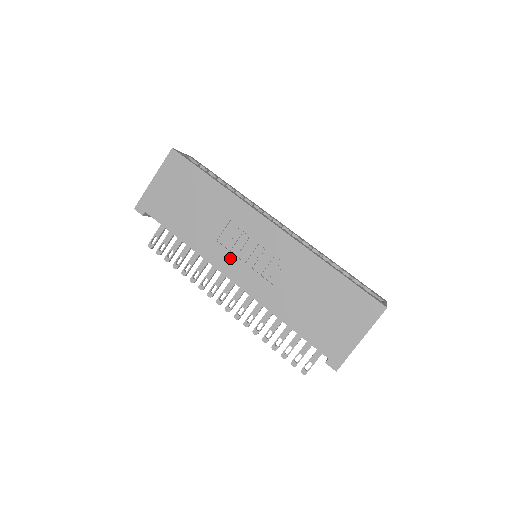
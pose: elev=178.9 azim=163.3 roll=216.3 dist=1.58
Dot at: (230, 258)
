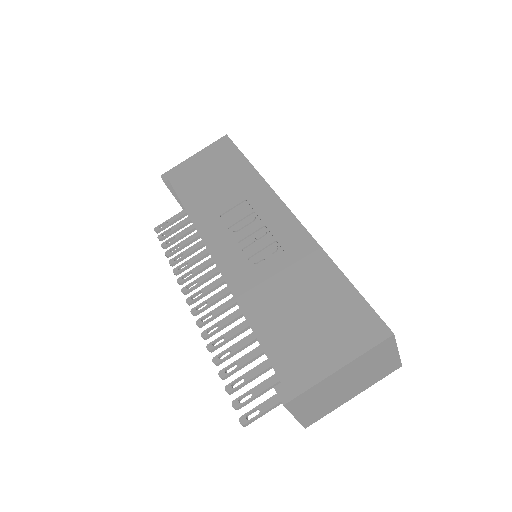
Dot at: (224, 234)
